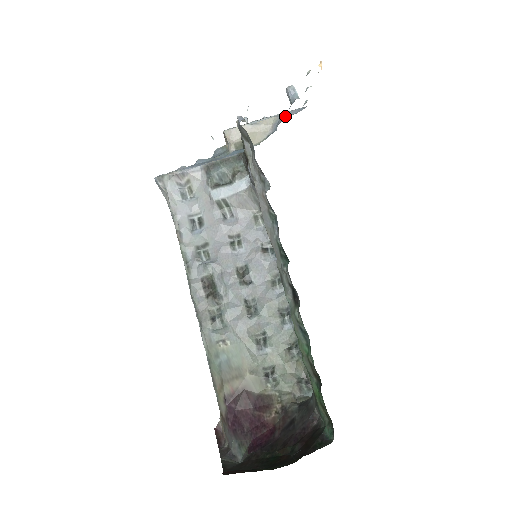
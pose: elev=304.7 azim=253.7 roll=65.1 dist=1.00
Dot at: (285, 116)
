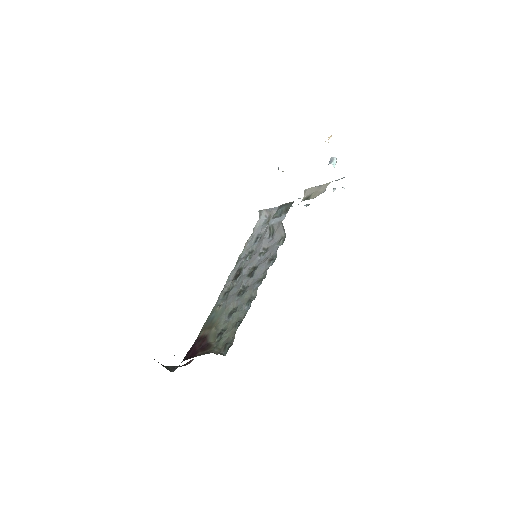
Dot at: occluded
